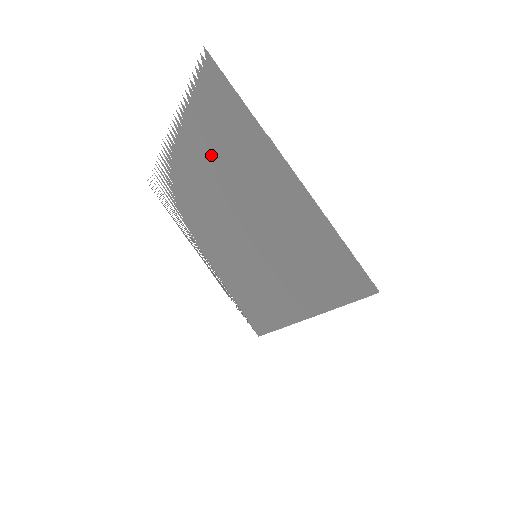
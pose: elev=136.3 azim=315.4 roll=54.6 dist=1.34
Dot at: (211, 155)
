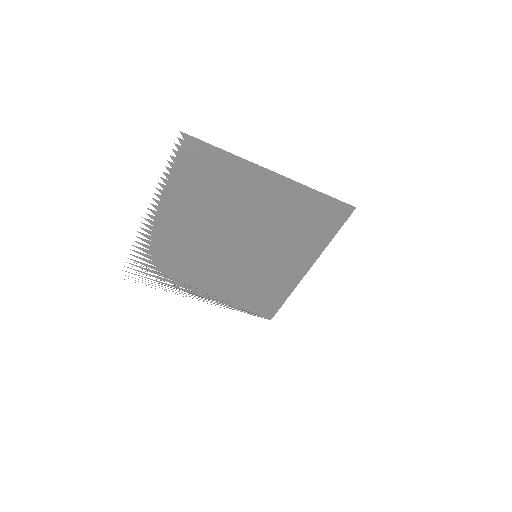
Dot at: (199, 207)
